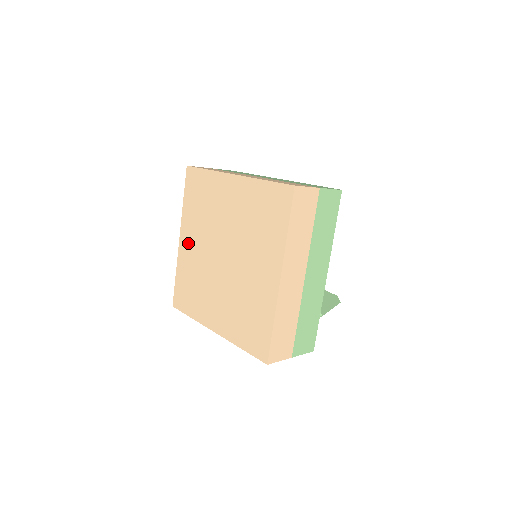
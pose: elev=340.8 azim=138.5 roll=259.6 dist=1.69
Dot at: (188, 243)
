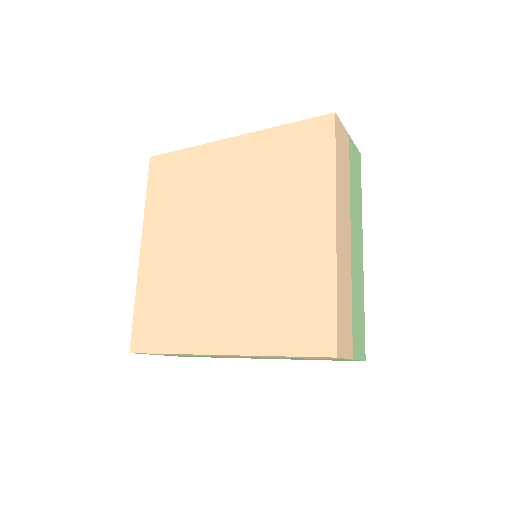
Dot at: (158, 249)
